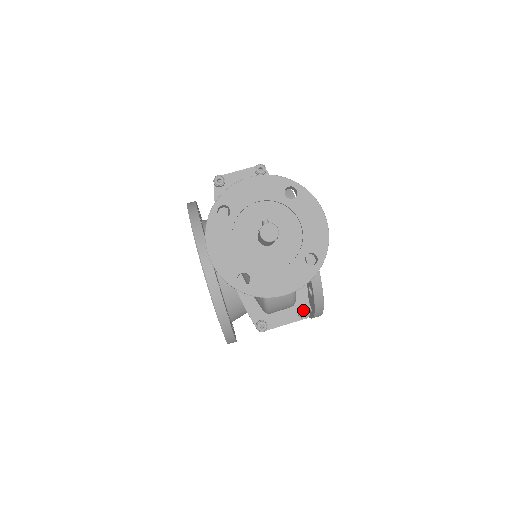
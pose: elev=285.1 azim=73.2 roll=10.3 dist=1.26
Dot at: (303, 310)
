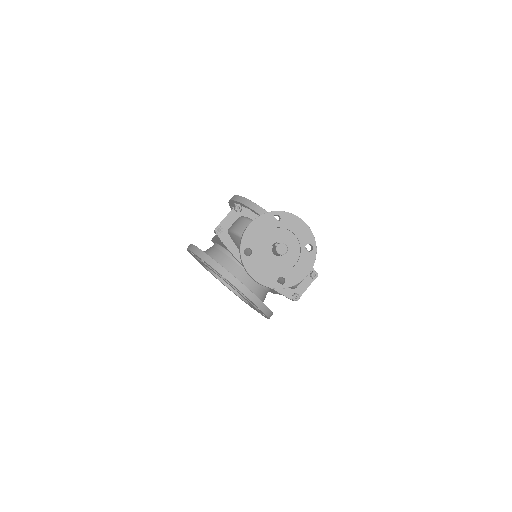
Dot at: (313, 274)
